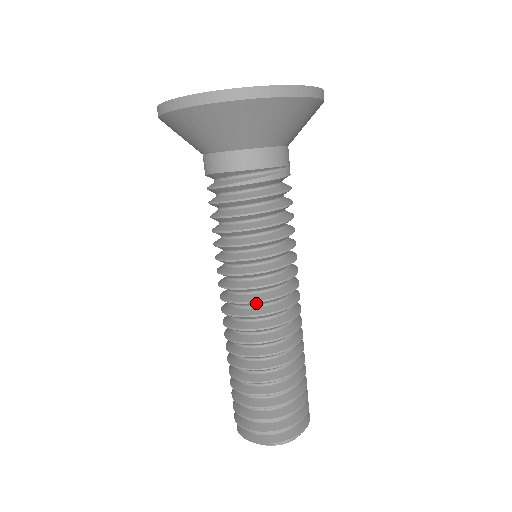
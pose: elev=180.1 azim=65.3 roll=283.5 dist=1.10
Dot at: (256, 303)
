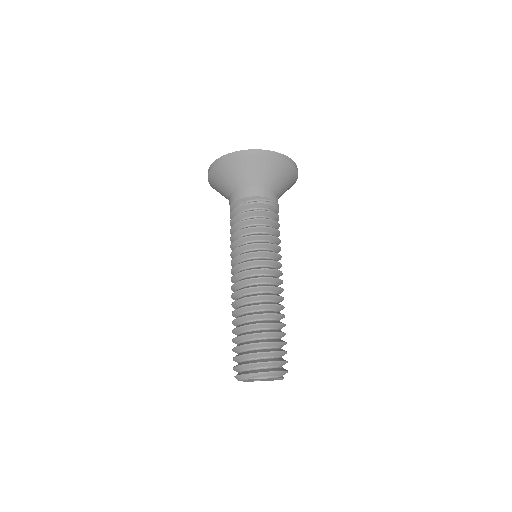
Dot at: (258, 271)
